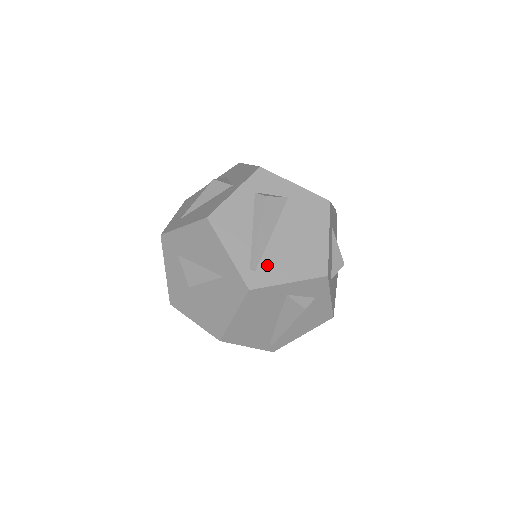
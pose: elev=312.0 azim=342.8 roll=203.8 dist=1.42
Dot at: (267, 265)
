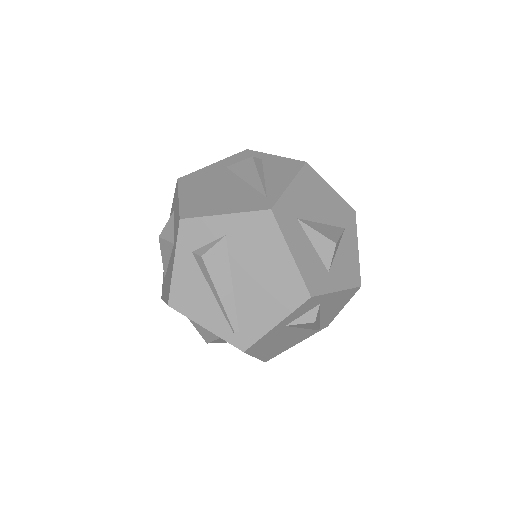
Dot at: (246, 320)
